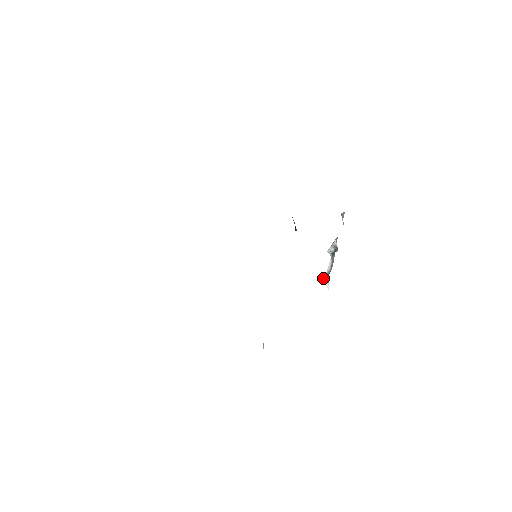
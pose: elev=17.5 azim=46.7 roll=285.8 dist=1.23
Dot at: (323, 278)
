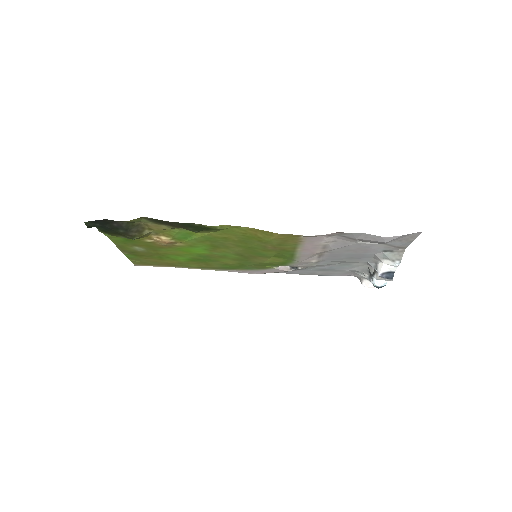
Dot at: (378, 275)
